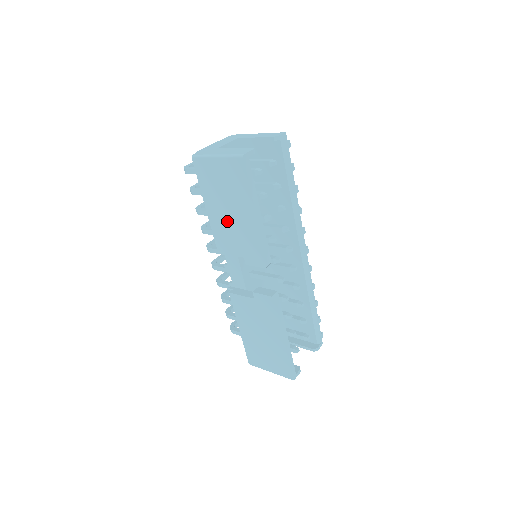
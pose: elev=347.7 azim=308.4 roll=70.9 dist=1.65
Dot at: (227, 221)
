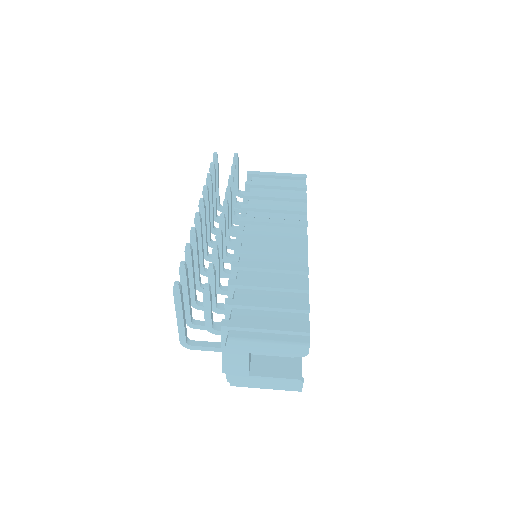
Dot at: occluded
